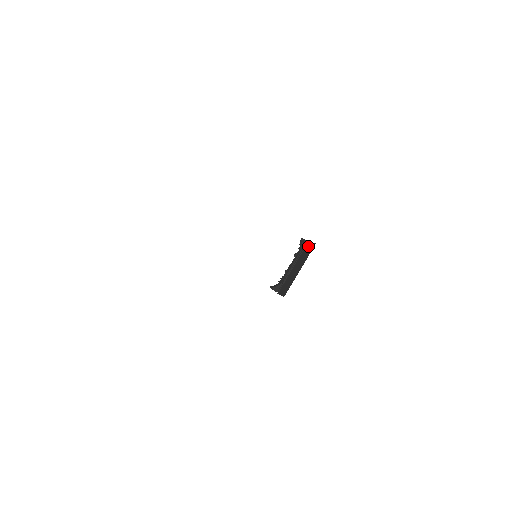
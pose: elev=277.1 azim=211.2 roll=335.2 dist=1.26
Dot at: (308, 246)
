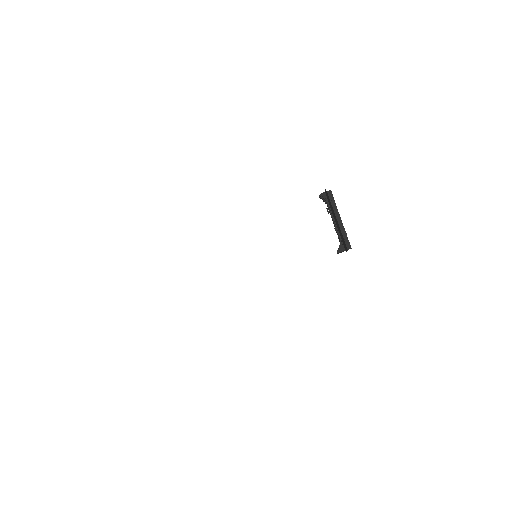
Dot at: (326, 196)
